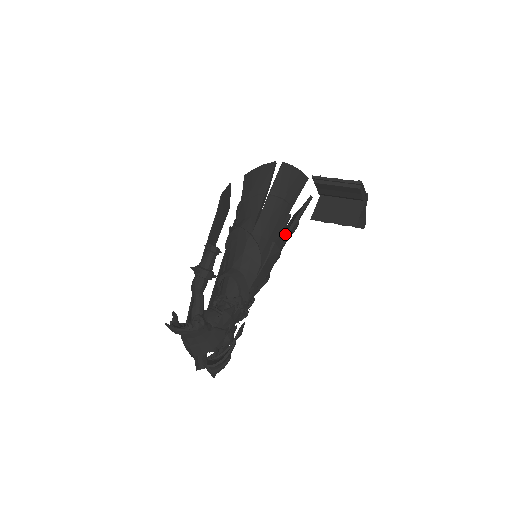
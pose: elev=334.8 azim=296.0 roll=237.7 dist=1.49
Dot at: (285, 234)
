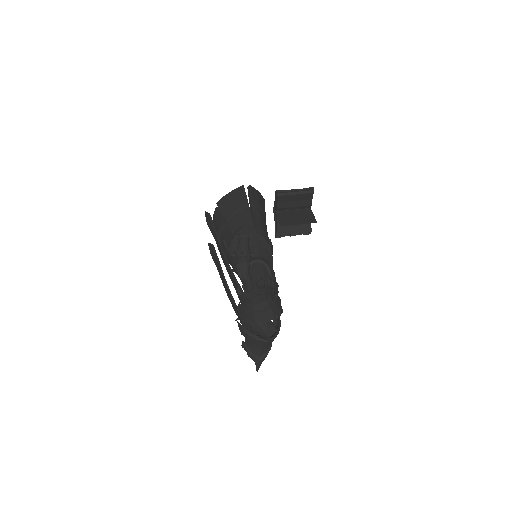
Dot at: occluded
